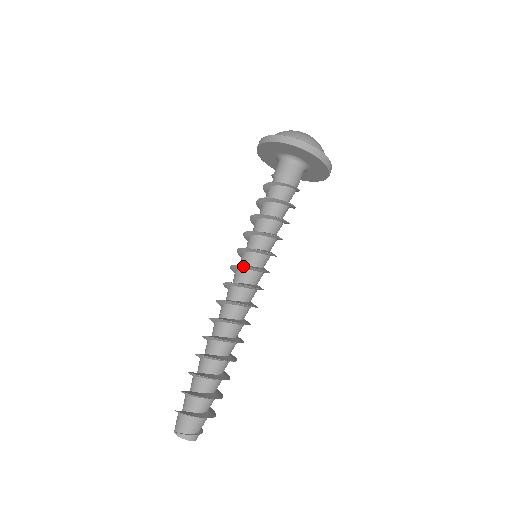
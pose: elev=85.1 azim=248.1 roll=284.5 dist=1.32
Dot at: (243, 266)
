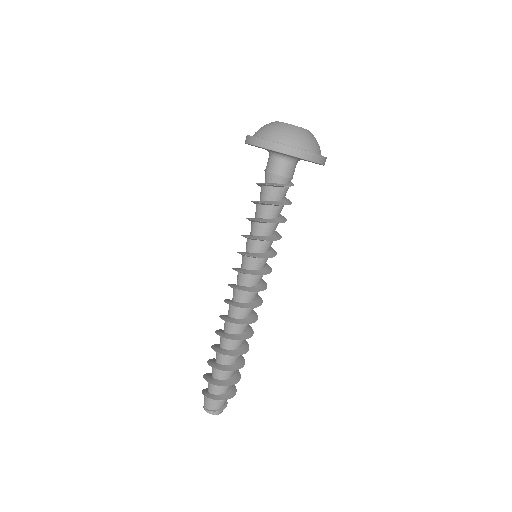
Dot at: (241, 272)
